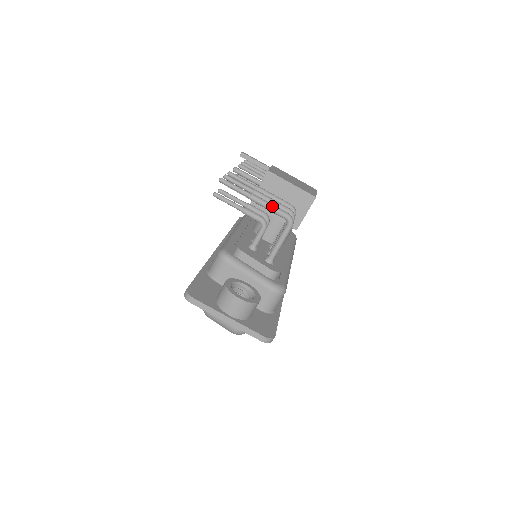
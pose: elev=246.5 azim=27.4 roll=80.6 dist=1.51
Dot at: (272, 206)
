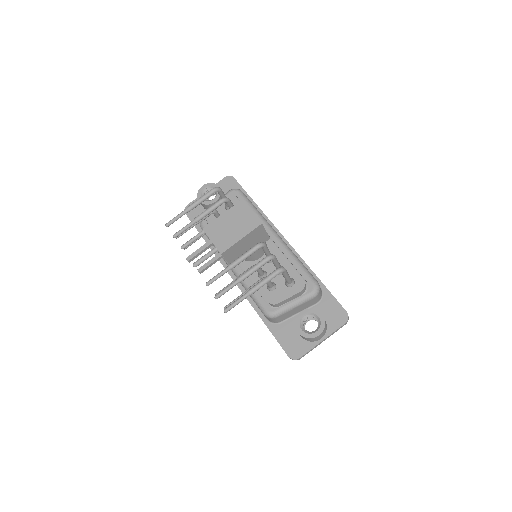
Dot at: (266, 282)
